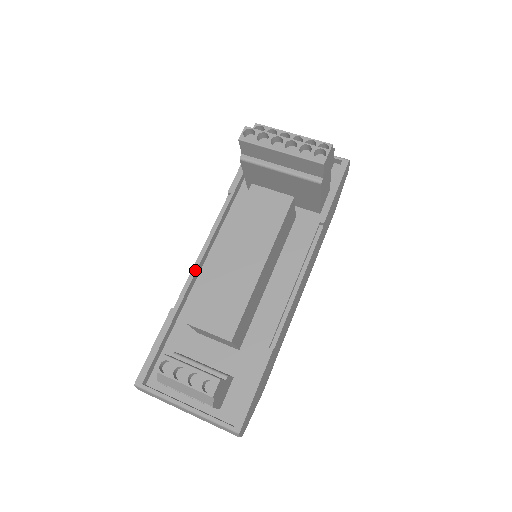
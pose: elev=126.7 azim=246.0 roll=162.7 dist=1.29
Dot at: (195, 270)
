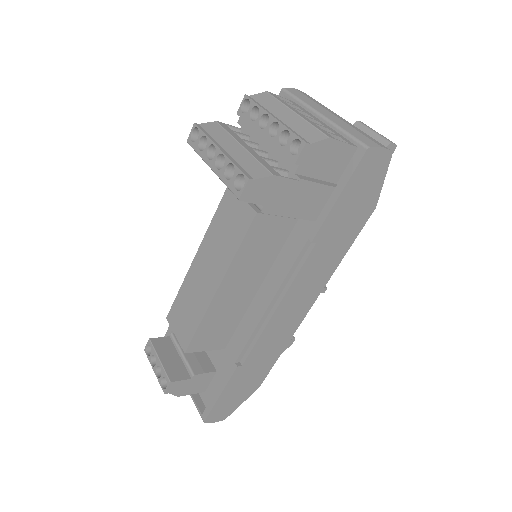
Dot at: occluded
